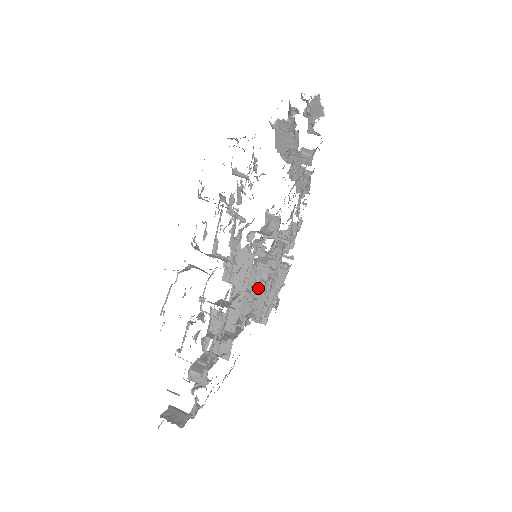
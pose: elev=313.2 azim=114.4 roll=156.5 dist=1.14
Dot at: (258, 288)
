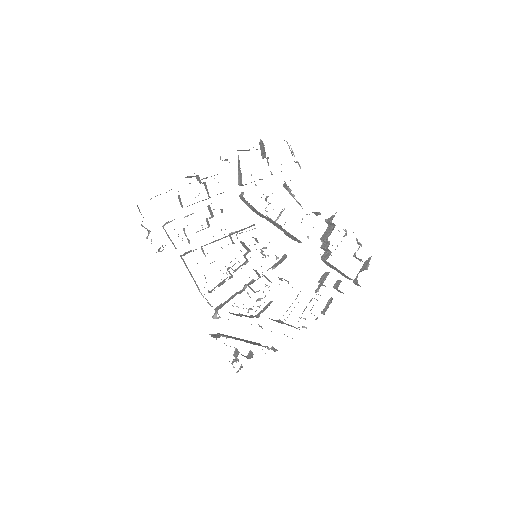
Dot at: (237, 292)
